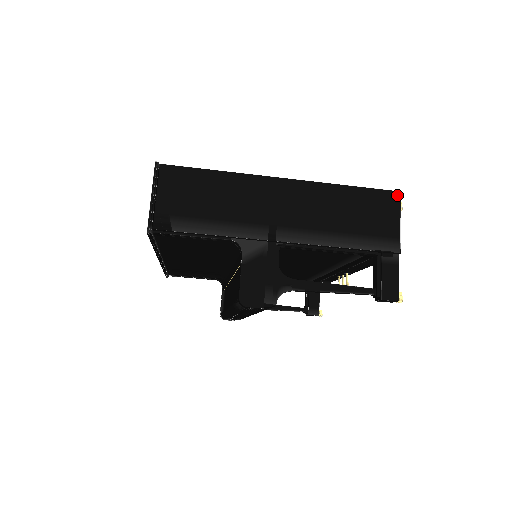
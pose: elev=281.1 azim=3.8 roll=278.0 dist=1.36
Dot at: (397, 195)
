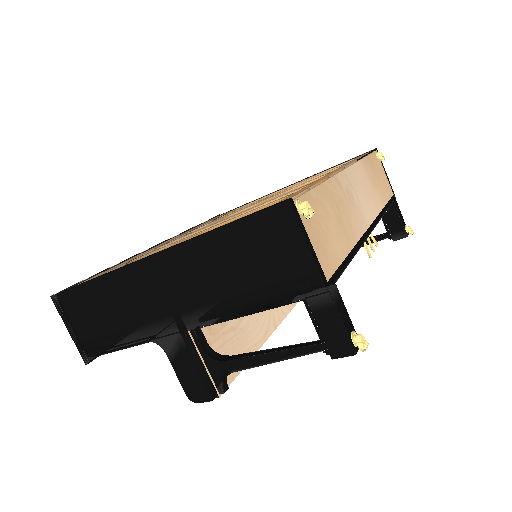
Dot at: (285, 208)
